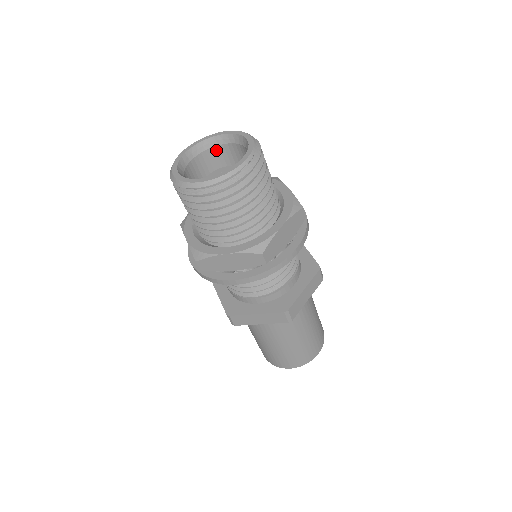
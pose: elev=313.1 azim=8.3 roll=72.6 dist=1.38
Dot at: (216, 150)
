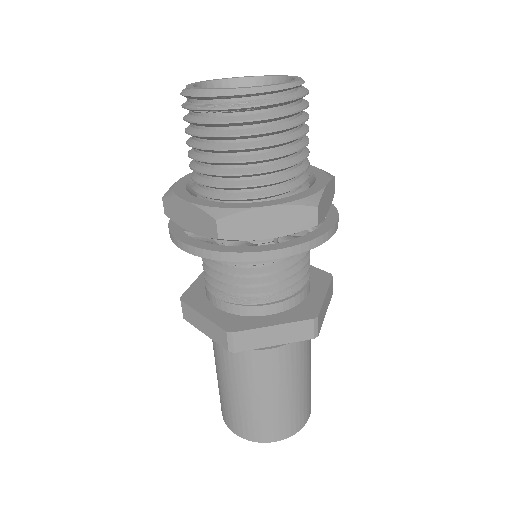
Dot at: occluded
